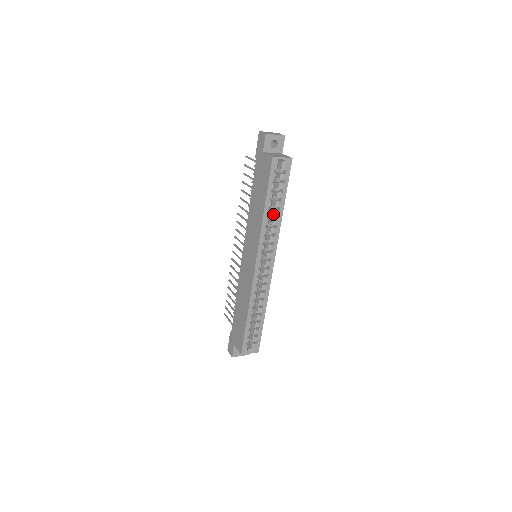
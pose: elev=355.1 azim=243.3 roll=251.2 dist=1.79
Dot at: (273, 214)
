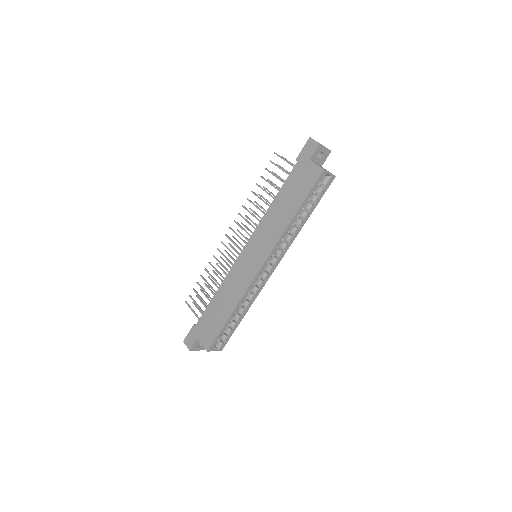
Dot at: (296, 222)
